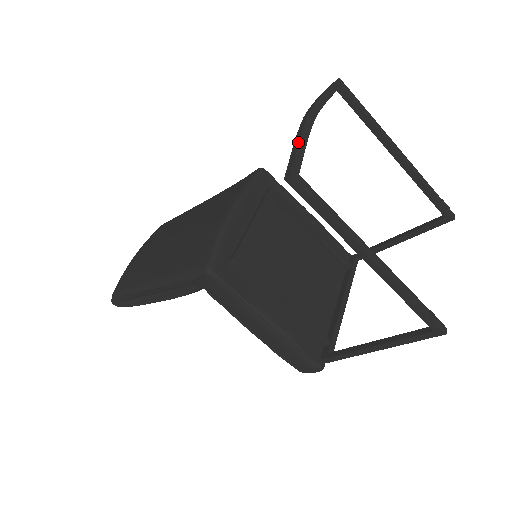
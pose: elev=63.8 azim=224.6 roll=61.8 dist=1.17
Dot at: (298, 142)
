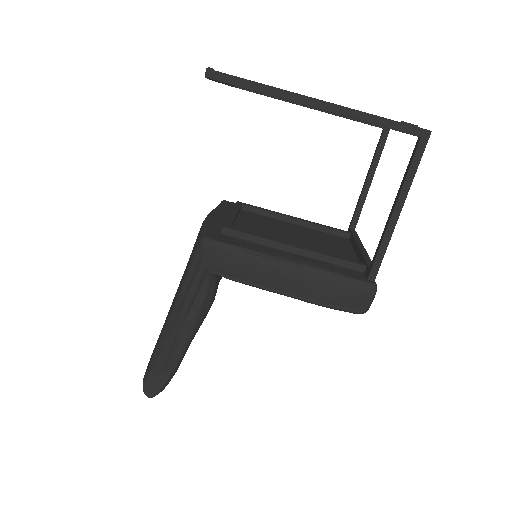
Dot at: occluded
